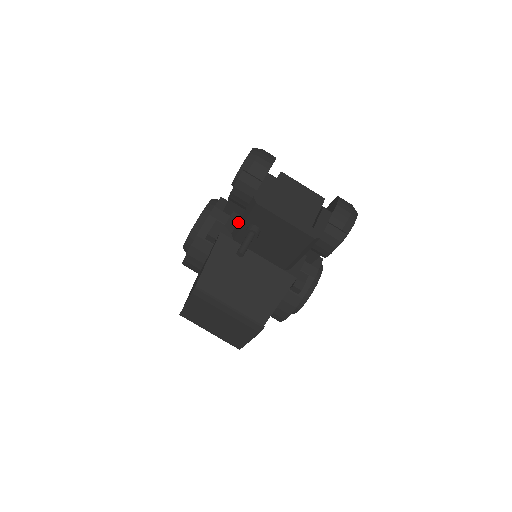
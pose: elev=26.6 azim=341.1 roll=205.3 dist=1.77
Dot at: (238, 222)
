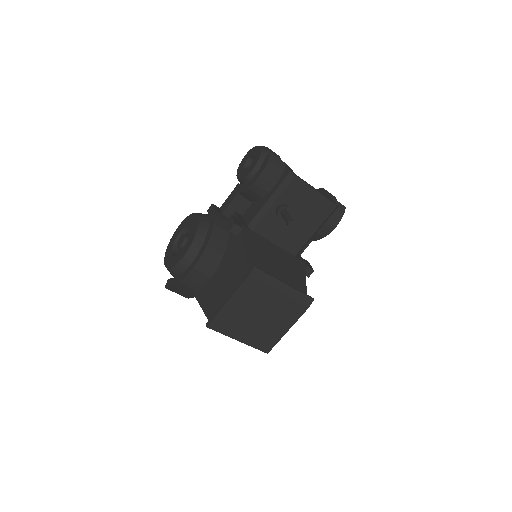
Dot at: (262, 208)
